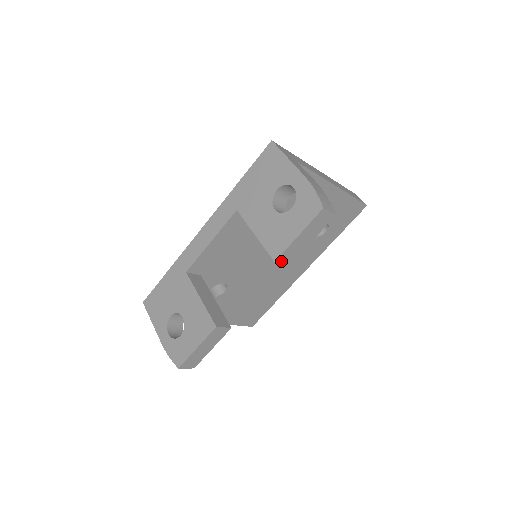
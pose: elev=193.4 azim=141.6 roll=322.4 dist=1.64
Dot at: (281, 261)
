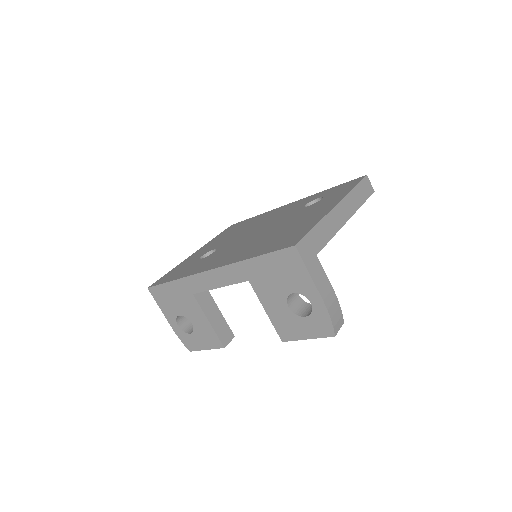
Dot at: occluded
